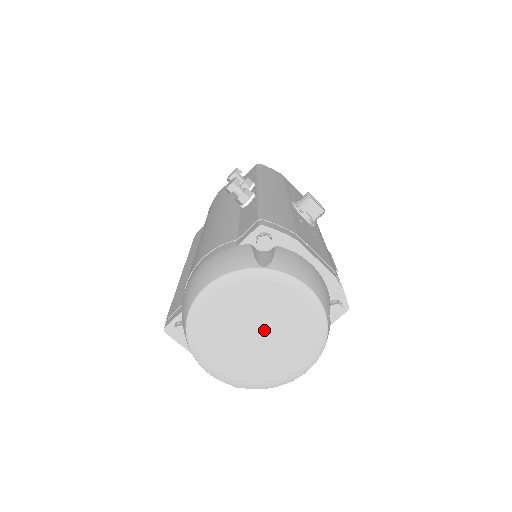
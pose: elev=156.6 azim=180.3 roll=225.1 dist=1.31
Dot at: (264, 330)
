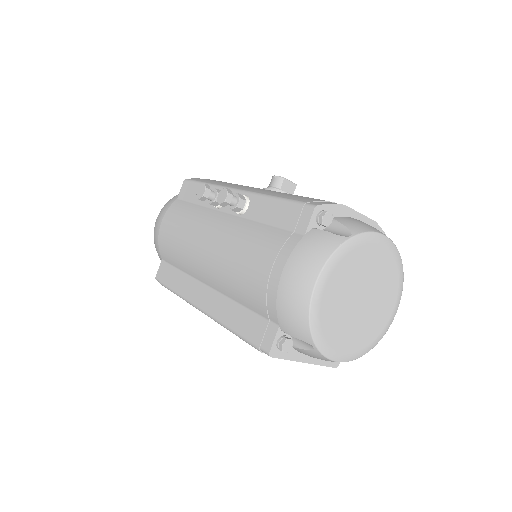
Dot at: (365, 292)
